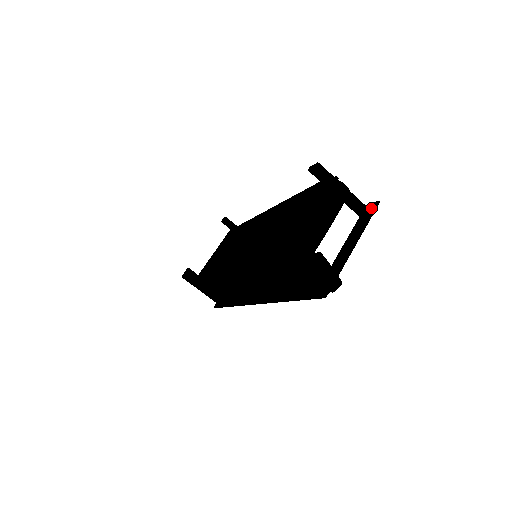
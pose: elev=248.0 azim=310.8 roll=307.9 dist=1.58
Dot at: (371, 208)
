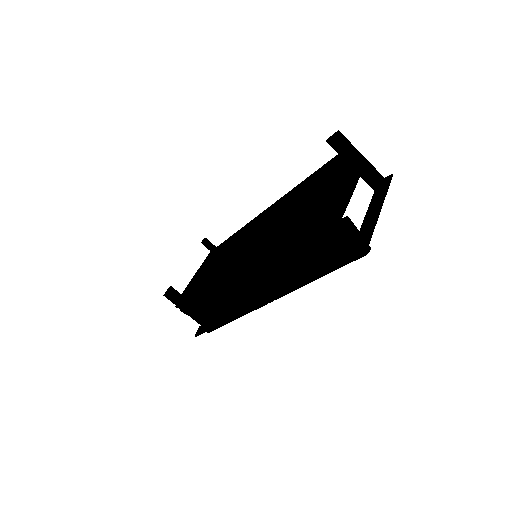
Dot at: occluded
